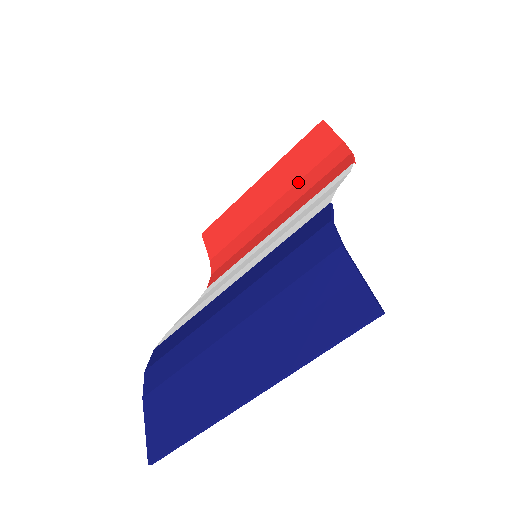
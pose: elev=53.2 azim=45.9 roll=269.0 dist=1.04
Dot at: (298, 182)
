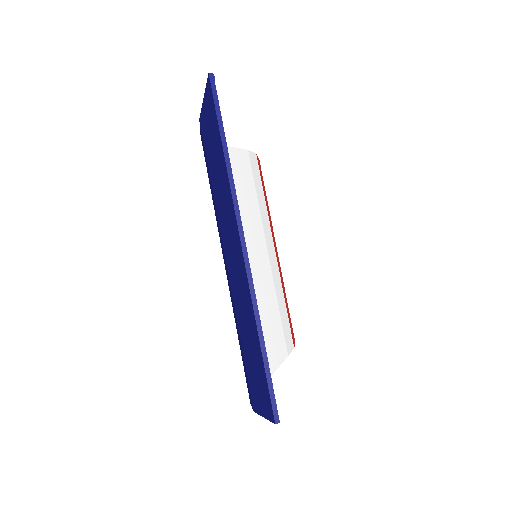
Dot at: occluded
